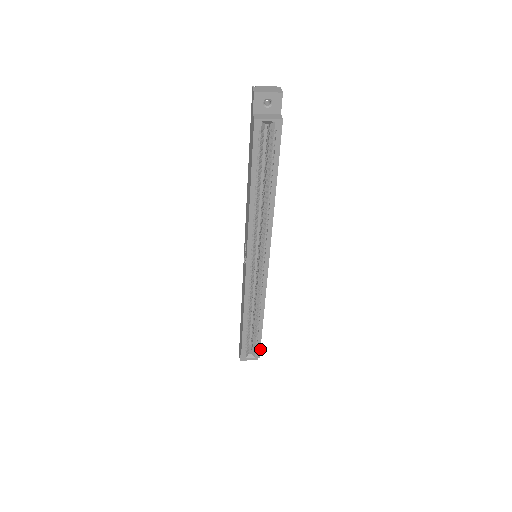
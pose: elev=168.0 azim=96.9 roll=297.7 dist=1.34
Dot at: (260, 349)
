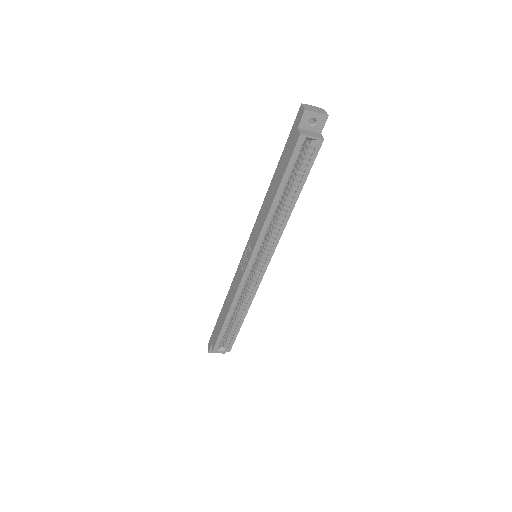
Dot at: (233, 343)
